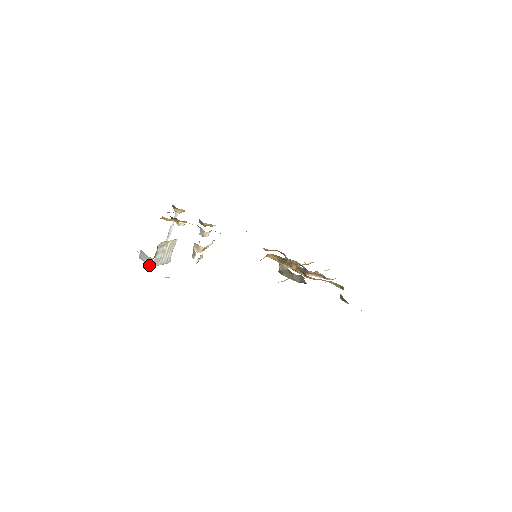
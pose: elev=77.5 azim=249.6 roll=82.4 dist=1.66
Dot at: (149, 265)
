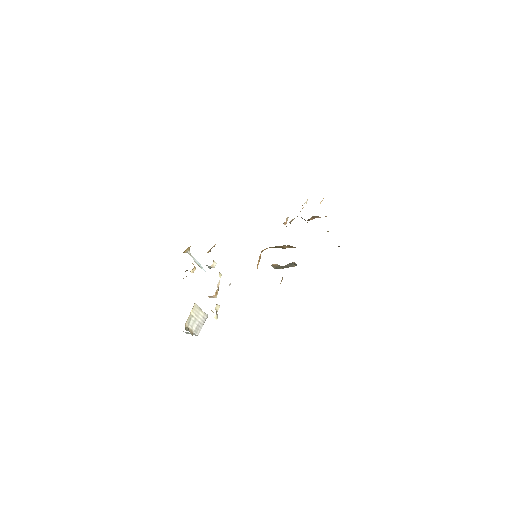
Dot at: occluded
